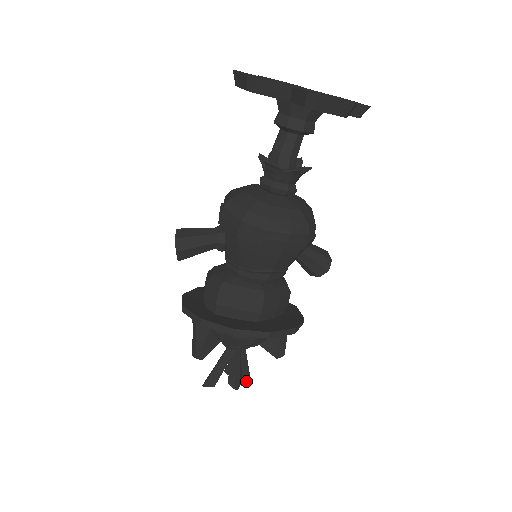
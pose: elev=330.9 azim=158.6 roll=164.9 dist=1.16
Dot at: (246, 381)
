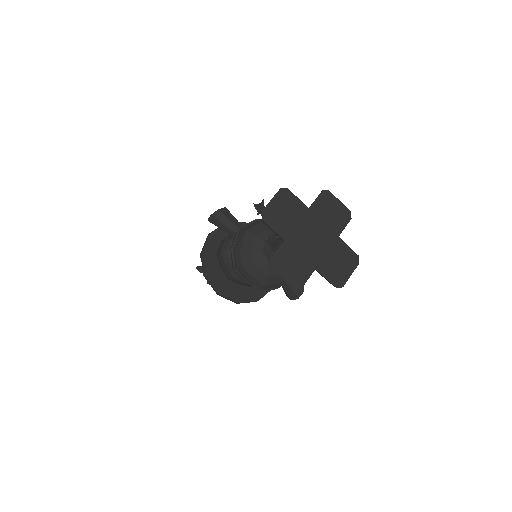
Dot at: occluded
